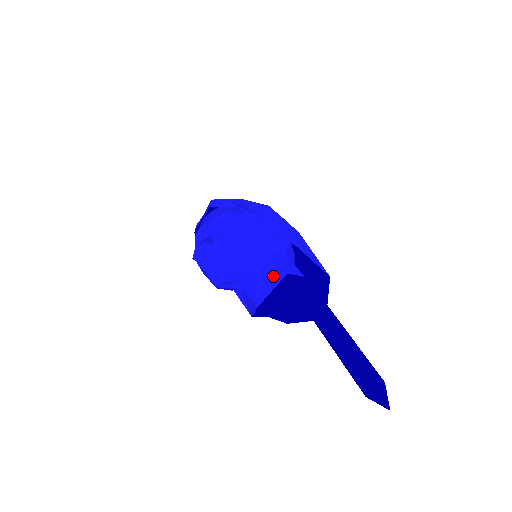
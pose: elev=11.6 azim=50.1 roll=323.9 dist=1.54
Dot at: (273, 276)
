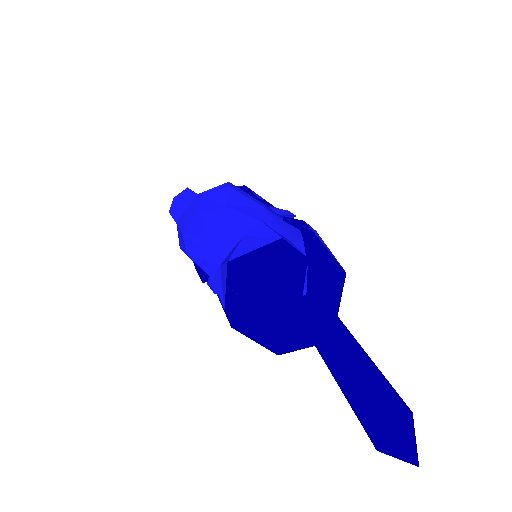
Dot at: (262, 239)
